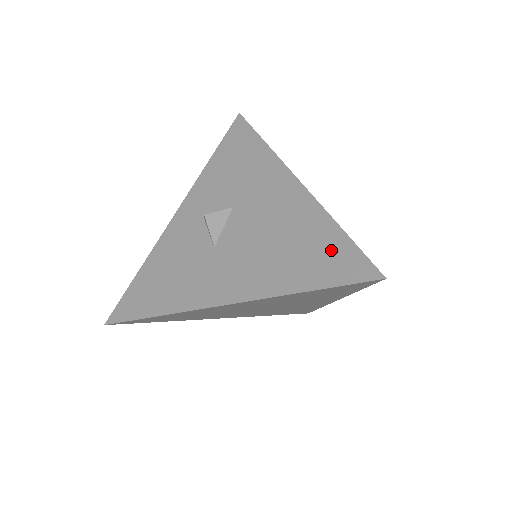
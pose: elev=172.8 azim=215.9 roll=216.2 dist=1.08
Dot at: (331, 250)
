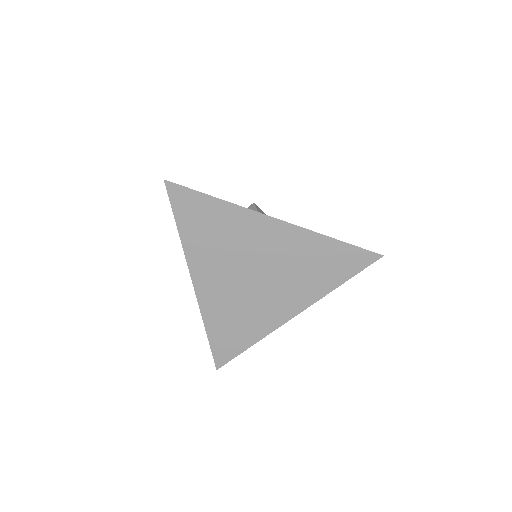
Dot at: occluded
